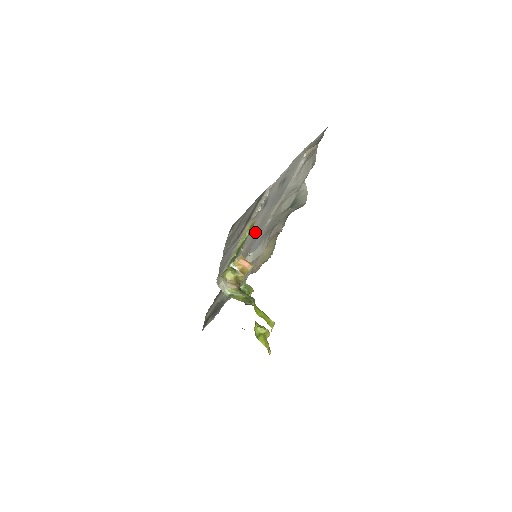
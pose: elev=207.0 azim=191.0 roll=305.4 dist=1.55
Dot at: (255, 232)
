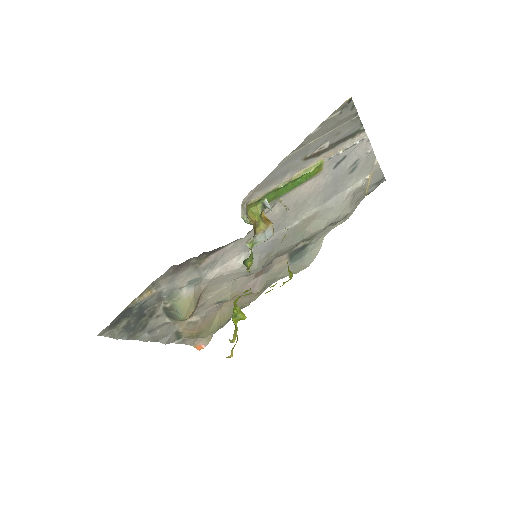
Dot at: (292, 206)
